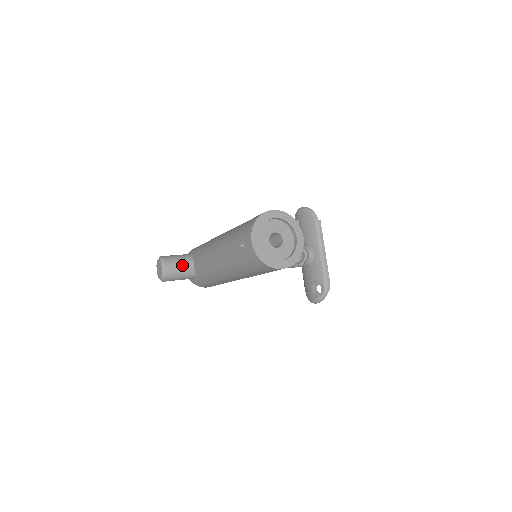
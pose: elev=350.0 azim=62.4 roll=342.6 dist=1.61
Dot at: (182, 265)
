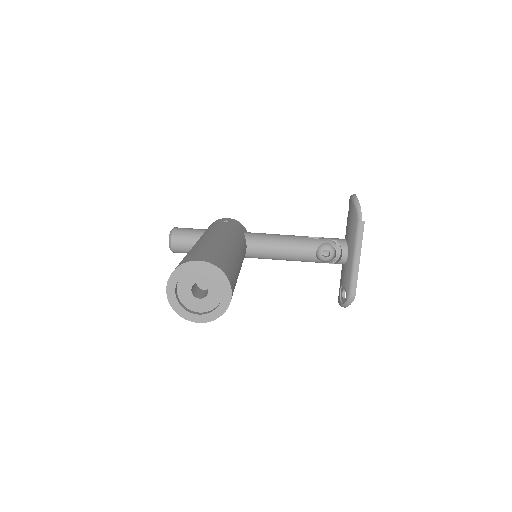
Dot at: (188, 243)
